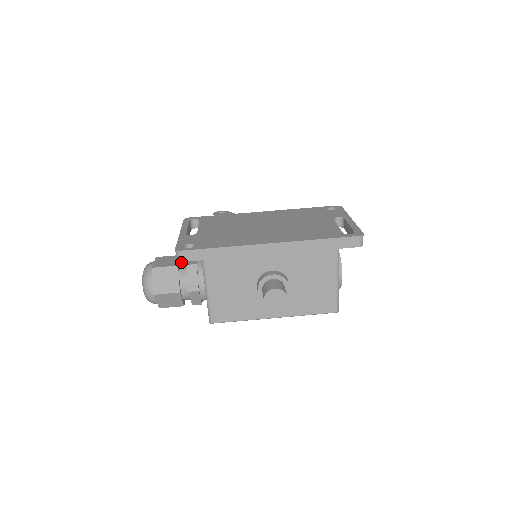
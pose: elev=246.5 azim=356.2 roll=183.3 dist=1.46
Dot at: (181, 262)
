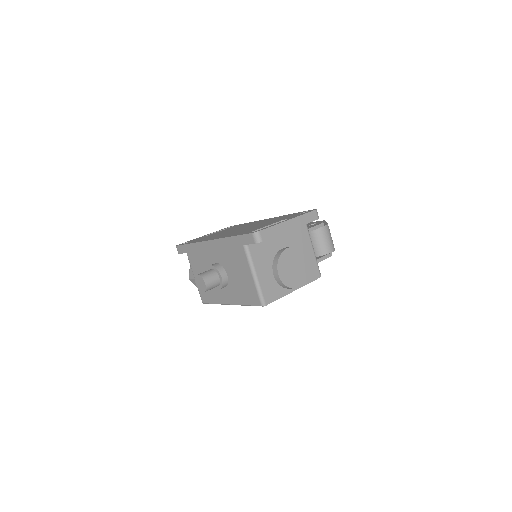
Dot at: occluded
